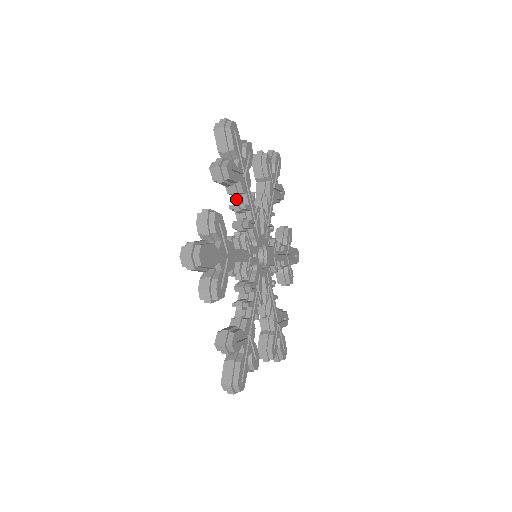
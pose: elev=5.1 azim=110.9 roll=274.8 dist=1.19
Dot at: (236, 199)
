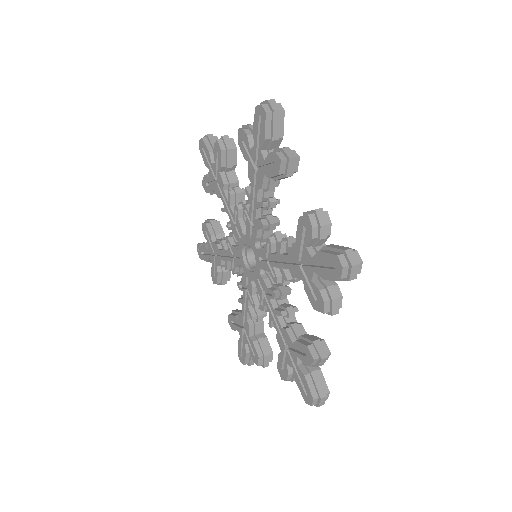
Dot at: (265, 194)
